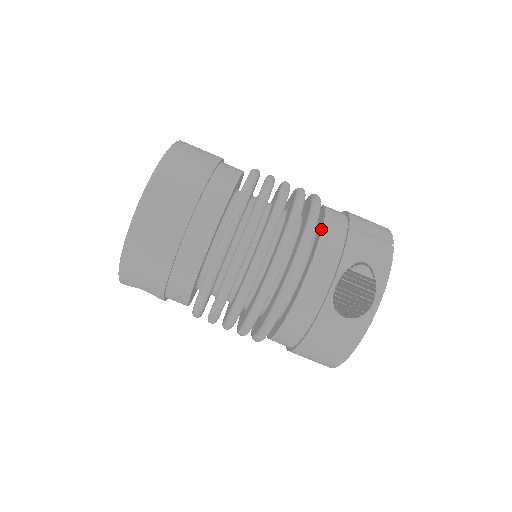
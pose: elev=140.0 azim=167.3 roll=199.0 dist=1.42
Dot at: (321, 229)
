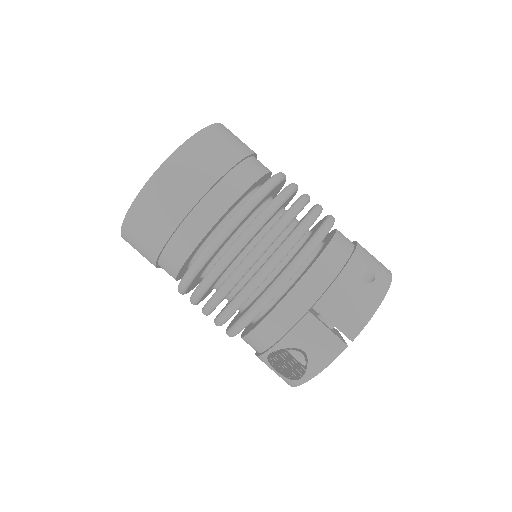
Dot at: (280, 301)
